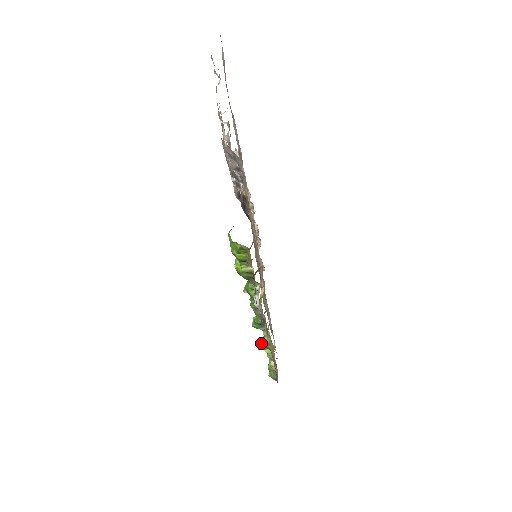
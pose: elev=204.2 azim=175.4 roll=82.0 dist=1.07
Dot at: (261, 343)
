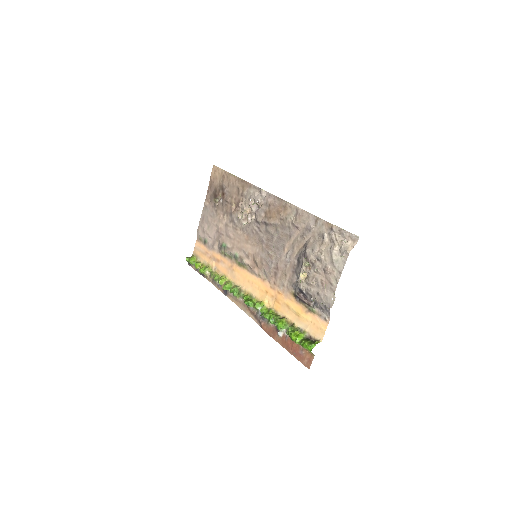
Dot at: (227, 289)
